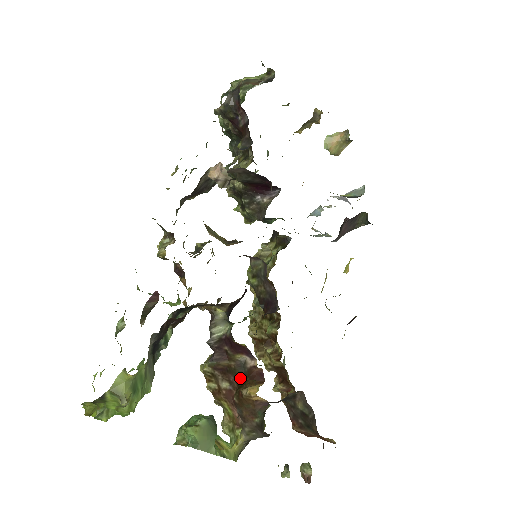
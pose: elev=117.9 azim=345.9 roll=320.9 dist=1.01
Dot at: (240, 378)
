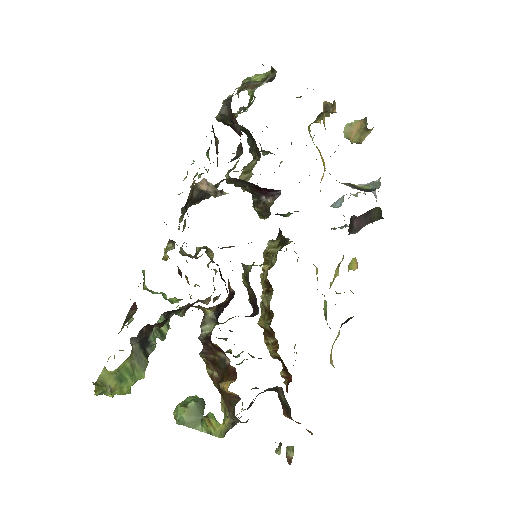
Dot at: (222, 371)
